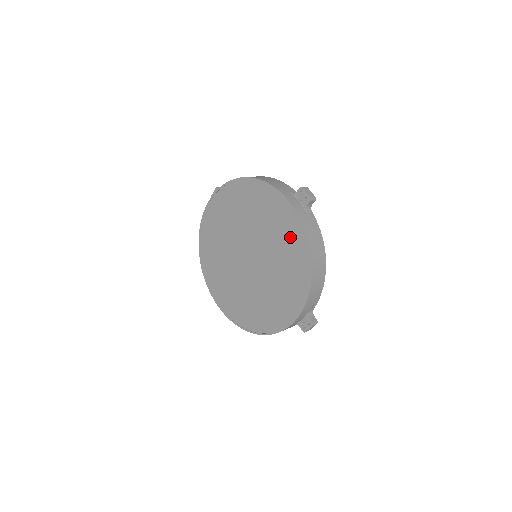
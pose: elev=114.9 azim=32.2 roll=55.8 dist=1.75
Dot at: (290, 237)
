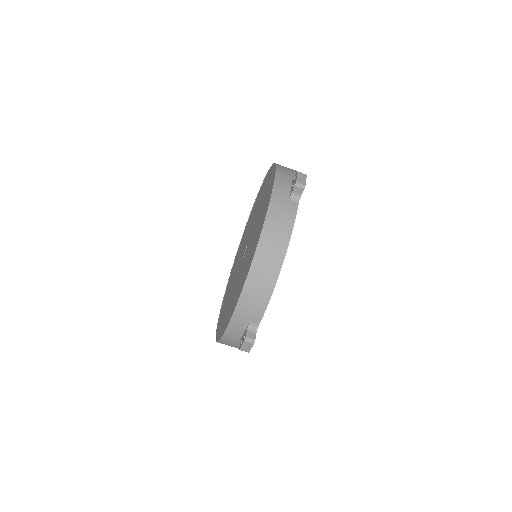
Dot at: (261, 223)
